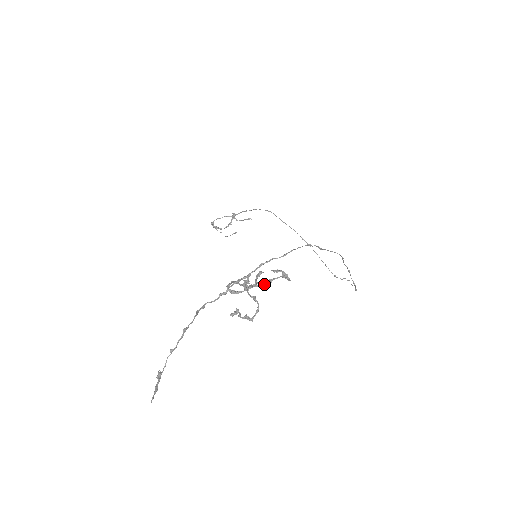
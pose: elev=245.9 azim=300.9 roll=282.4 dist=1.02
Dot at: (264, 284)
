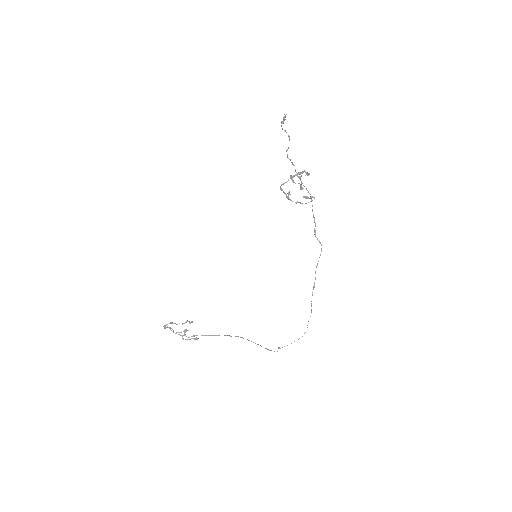
Dot at: (296, 202)
